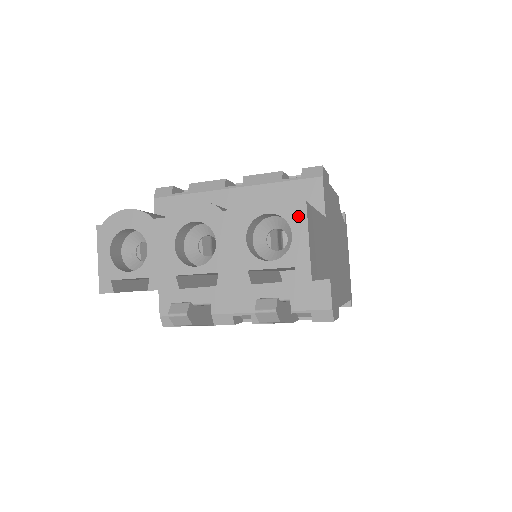
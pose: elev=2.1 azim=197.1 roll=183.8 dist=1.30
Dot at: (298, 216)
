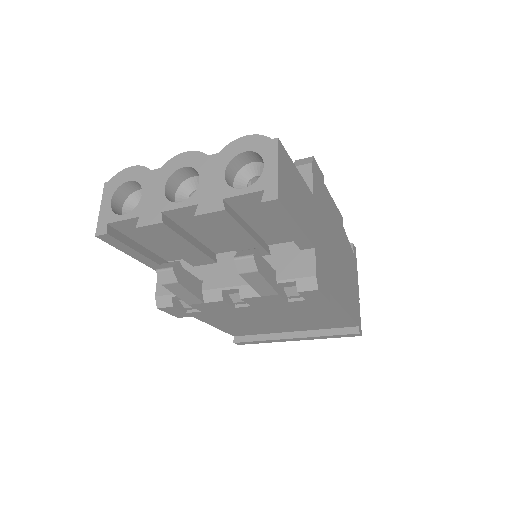
Dot at: (270, 150)
